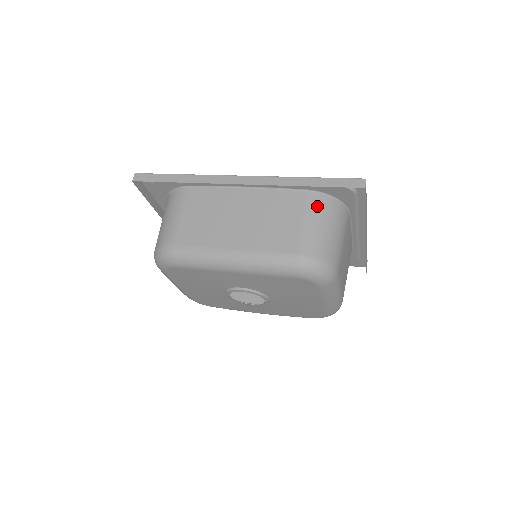
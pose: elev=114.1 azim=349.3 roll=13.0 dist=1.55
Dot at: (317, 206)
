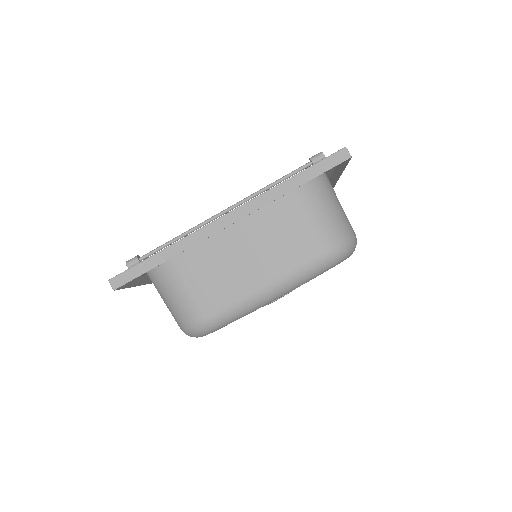
Dot at: (309, 194)
